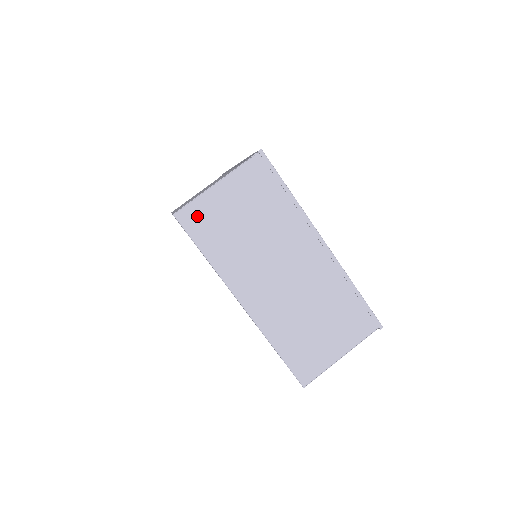
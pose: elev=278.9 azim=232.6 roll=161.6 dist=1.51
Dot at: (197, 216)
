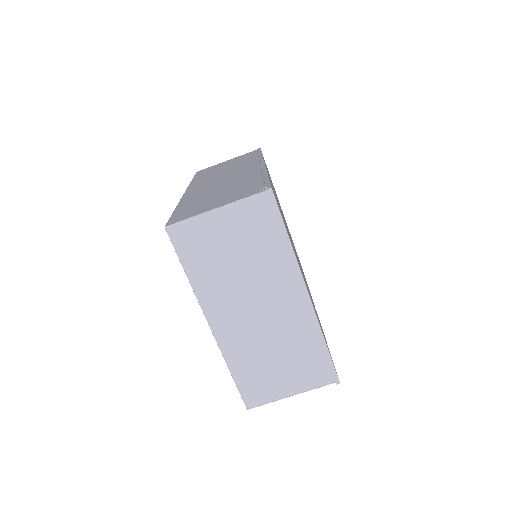
Dot at: (188, 235)
